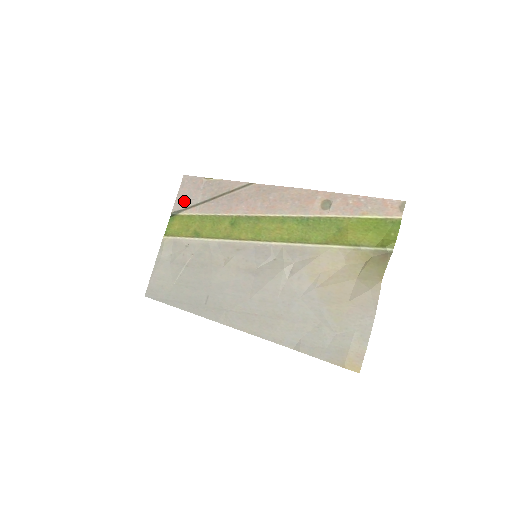
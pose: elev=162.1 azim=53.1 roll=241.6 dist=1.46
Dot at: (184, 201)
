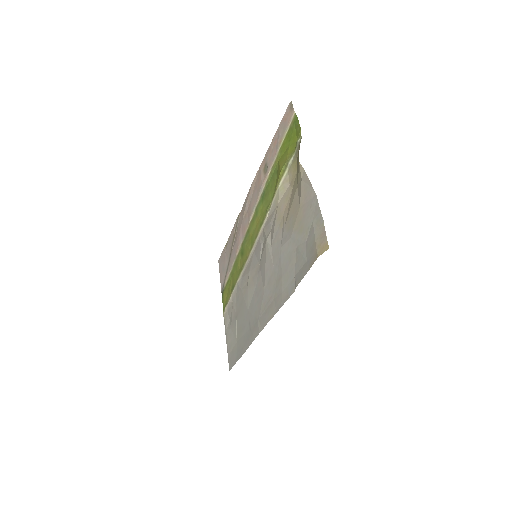
Dot at: (223, 276)
